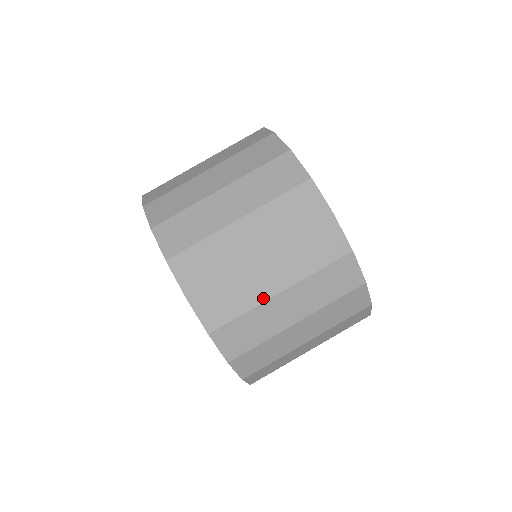
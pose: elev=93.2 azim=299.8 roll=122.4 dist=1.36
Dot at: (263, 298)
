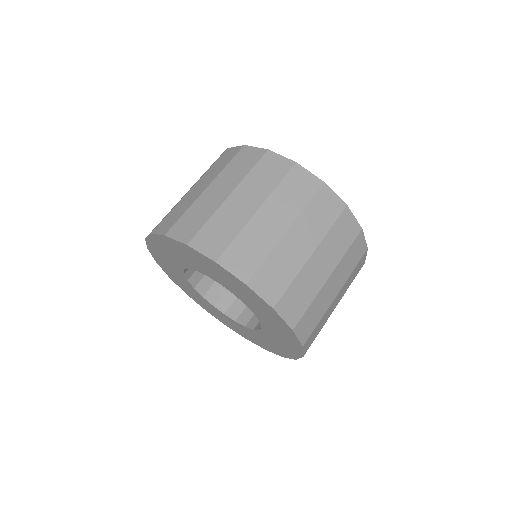
Dot at: (329, 304)
